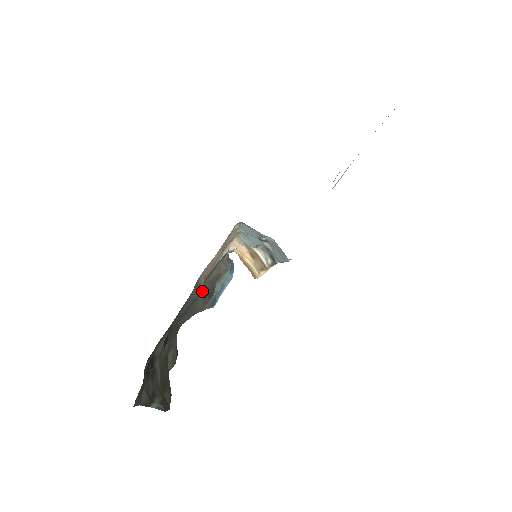
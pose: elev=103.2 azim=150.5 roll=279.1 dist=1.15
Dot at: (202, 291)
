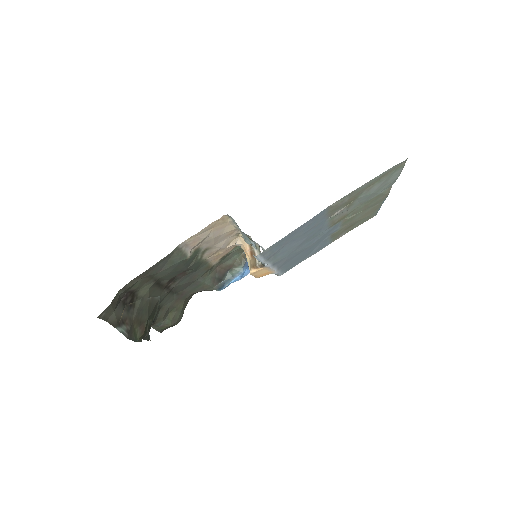
Dot at: (213, 273)
